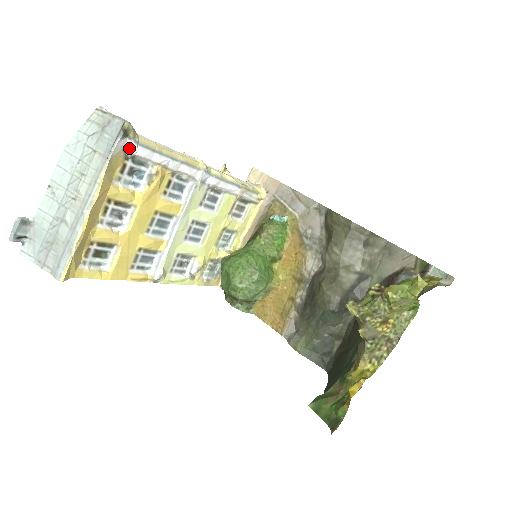
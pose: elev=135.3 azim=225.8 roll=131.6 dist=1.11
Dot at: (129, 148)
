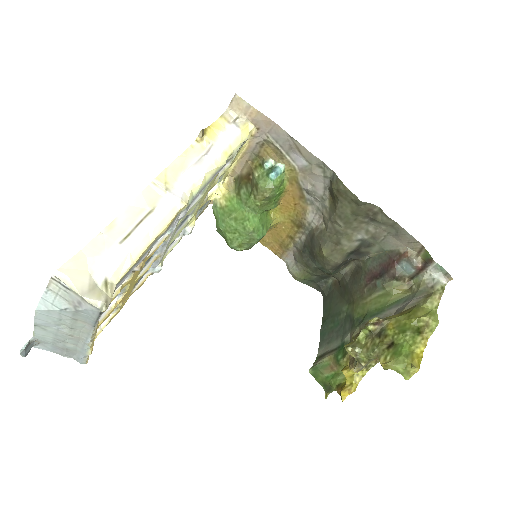
Dot at: occluded
